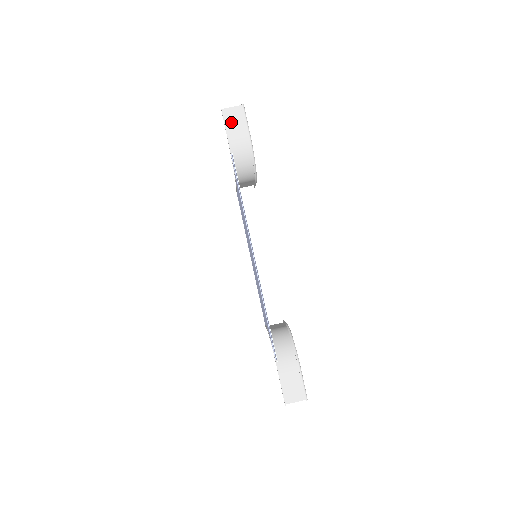
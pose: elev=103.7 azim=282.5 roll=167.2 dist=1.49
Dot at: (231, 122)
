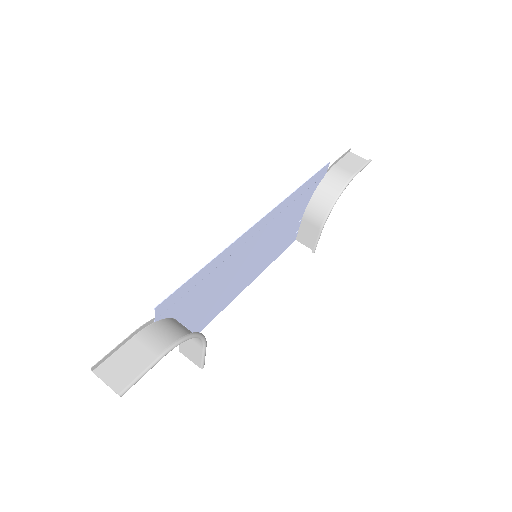
Dot at: (349, 161)
